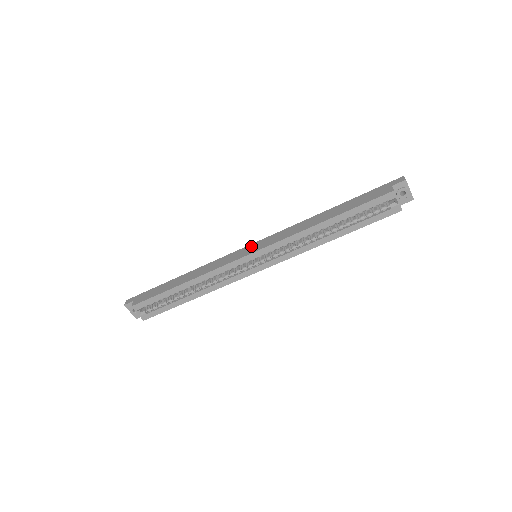
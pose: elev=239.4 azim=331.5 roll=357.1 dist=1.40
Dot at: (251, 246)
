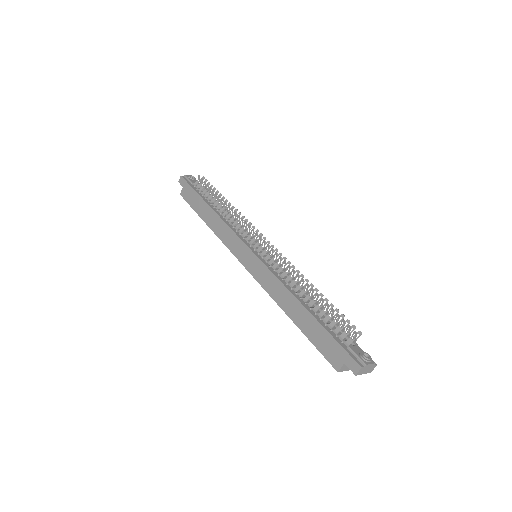
Dot at: (249, 254)
